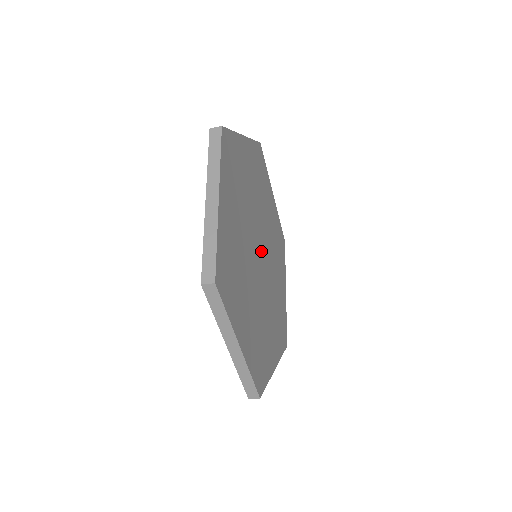
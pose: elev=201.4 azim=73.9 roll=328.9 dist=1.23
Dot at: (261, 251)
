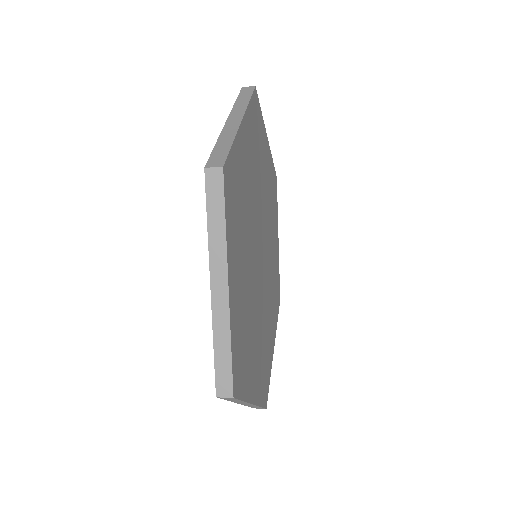
Dot at: (262, 255)
